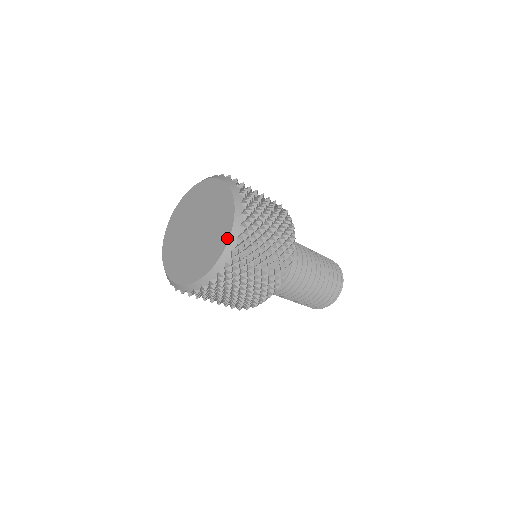
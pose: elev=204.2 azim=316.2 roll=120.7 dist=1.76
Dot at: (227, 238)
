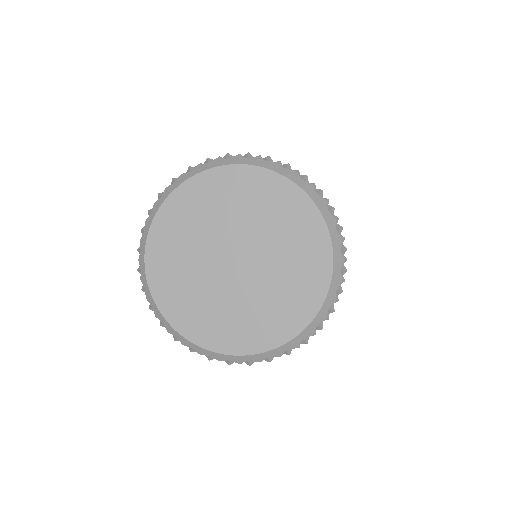
Dot at: (324, 292)
